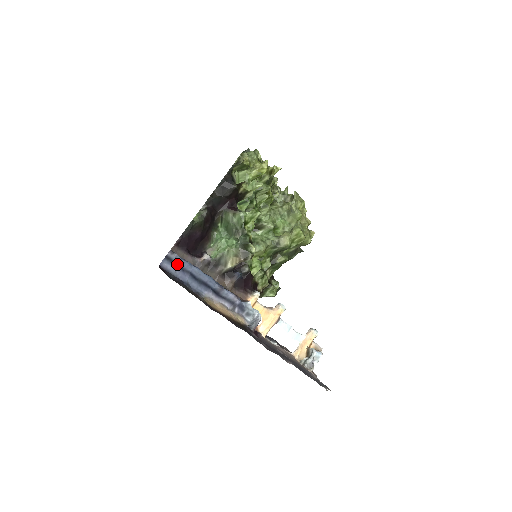
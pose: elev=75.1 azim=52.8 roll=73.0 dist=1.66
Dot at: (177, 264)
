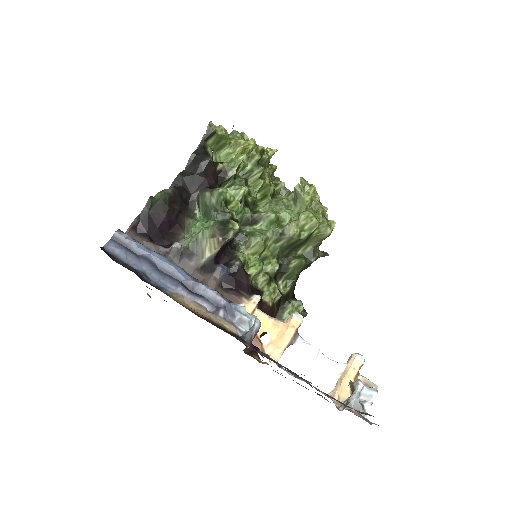
Dot at: (129, 248)
